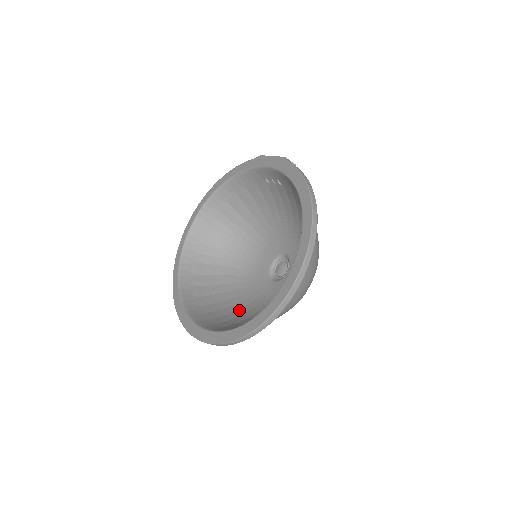
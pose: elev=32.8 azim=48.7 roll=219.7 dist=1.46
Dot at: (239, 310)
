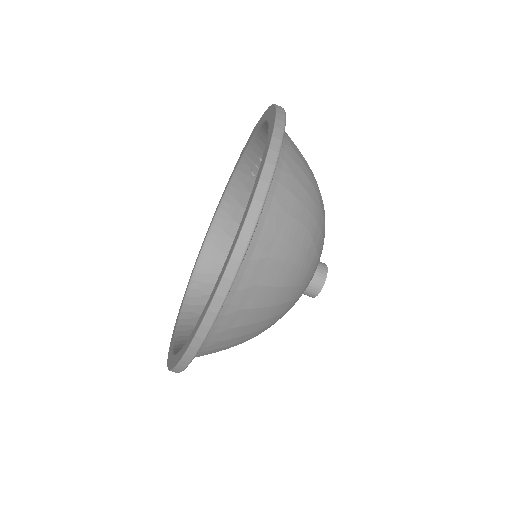
Dot at: occluded
